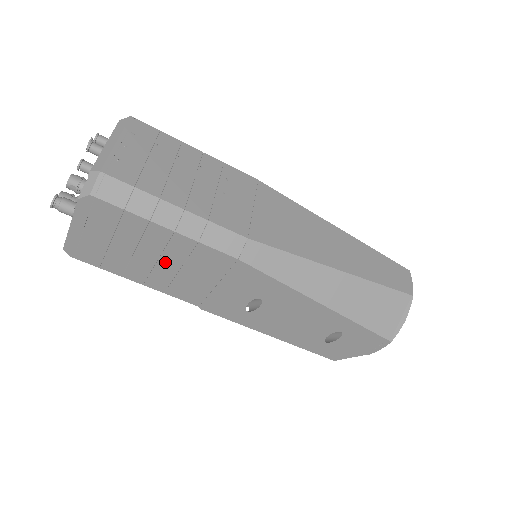
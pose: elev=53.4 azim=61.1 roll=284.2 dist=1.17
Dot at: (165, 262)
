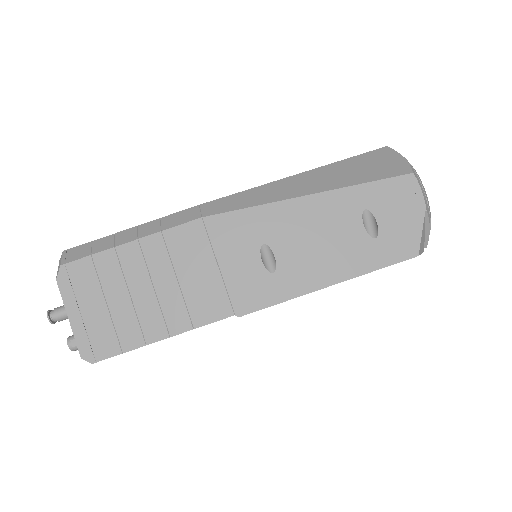
Dot at: (160, 284)
